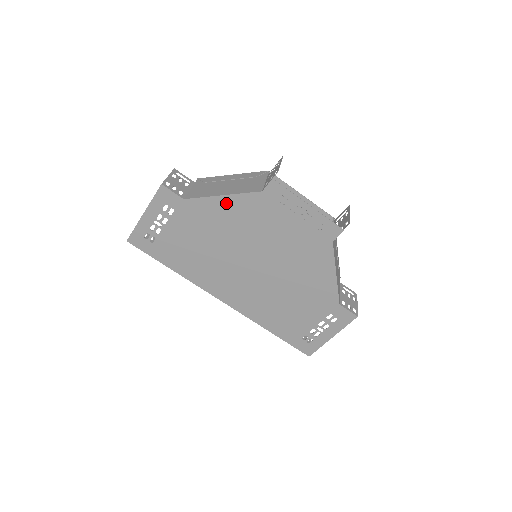
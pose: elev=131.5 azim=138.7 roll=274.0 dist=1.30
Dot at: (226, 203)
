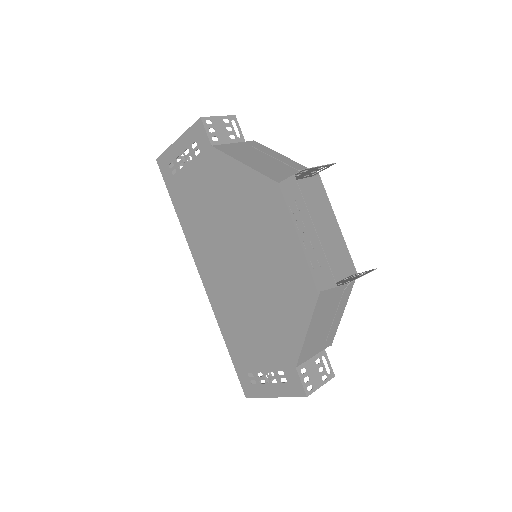
Dot at: (243, 174)
